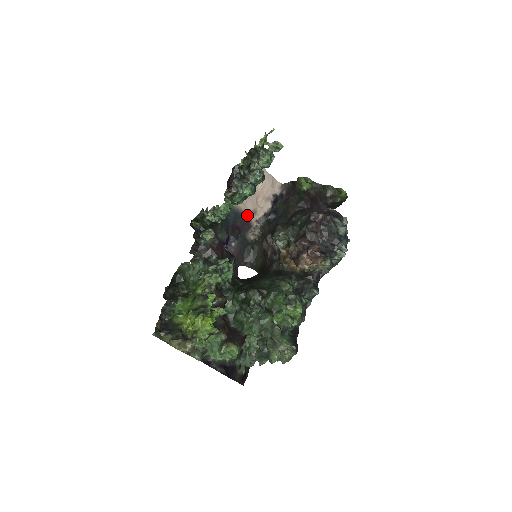
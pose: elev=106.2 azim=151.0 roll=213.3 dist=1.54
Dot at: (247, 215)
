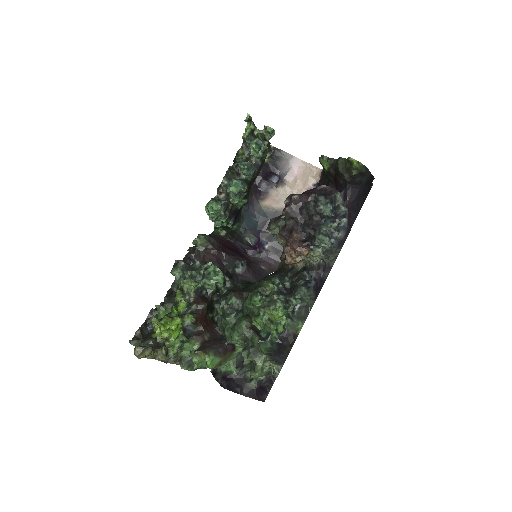
Dot at: occluded
